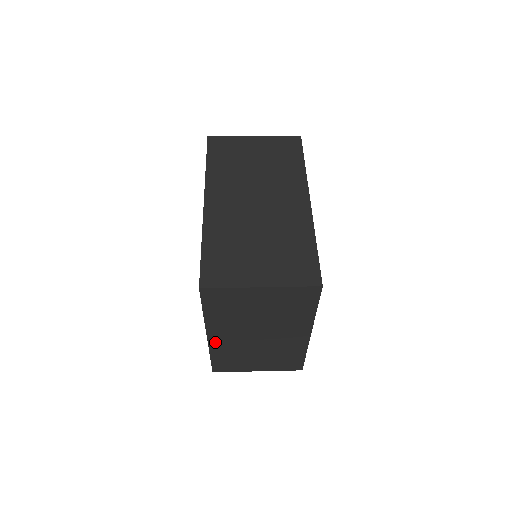
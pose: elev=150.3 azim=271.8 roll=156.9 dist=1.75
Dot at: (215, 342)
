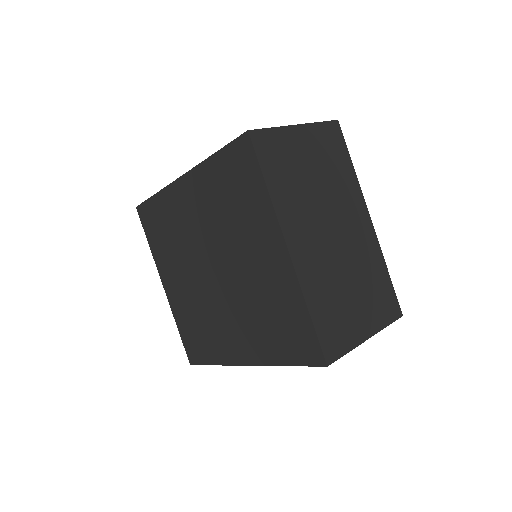
Dot at: (300, 262)
